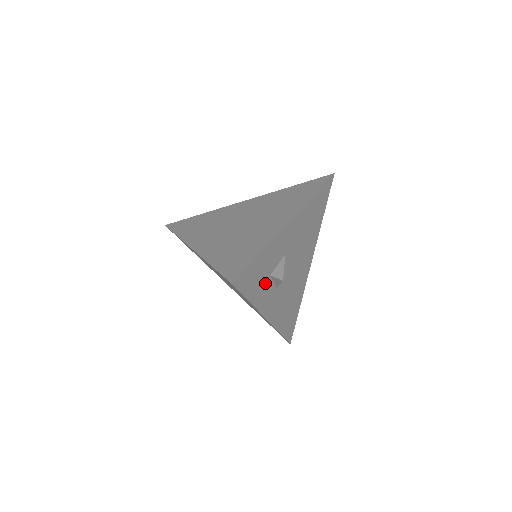
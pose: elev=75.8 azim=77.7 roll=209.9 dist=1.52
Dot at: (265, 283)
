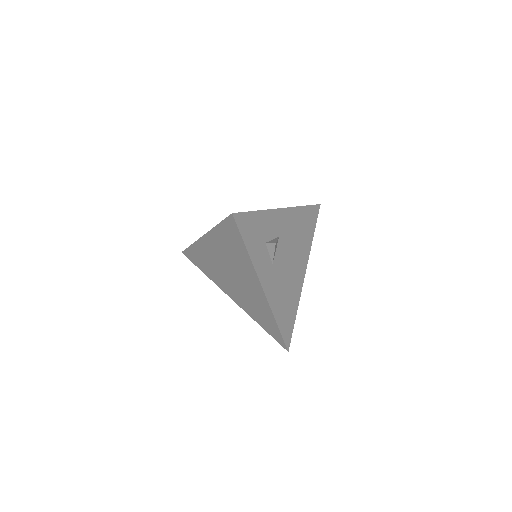
Dot at: (261, 246)
